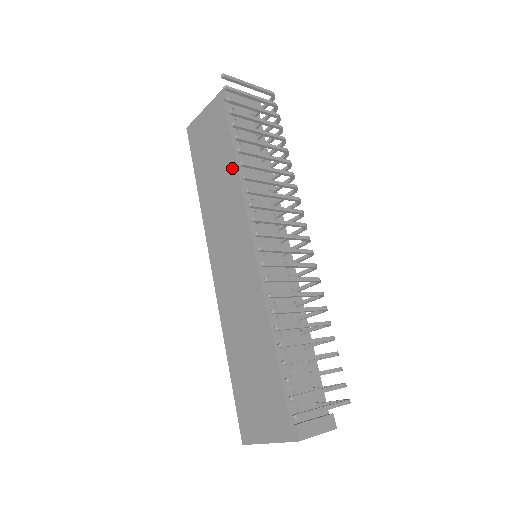
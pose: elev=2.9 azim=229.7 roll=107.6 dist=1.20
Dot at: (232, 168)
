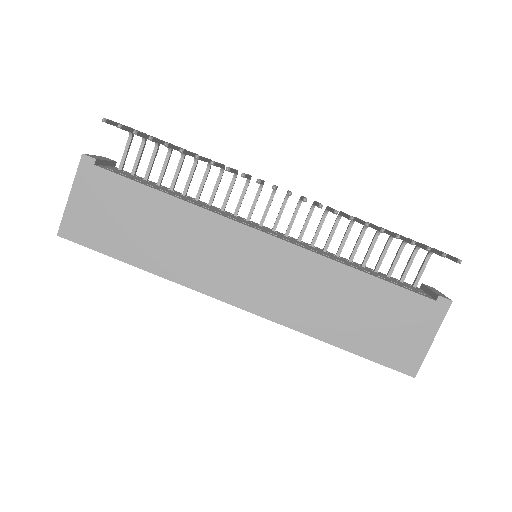
Dot at: (171, 204)
